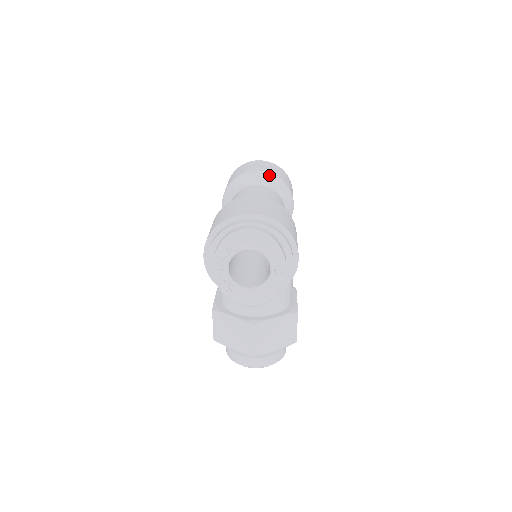
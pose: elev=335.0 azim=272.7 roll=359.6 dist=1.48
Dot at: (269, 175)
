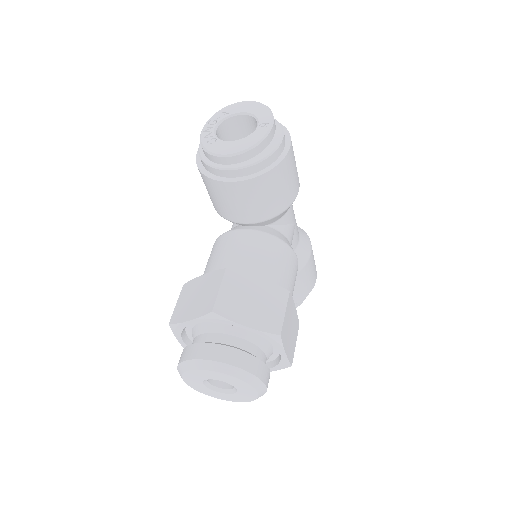
Dot at: occluded
